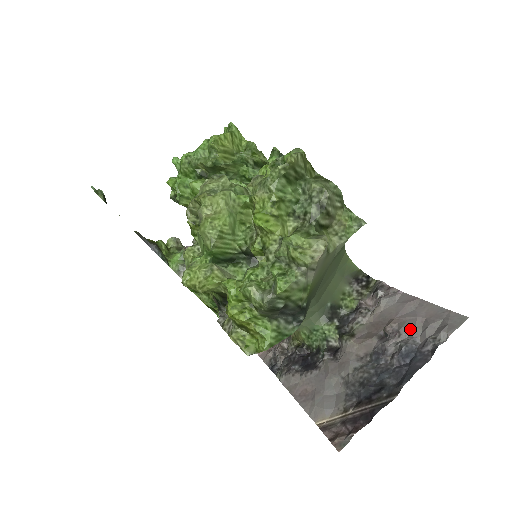
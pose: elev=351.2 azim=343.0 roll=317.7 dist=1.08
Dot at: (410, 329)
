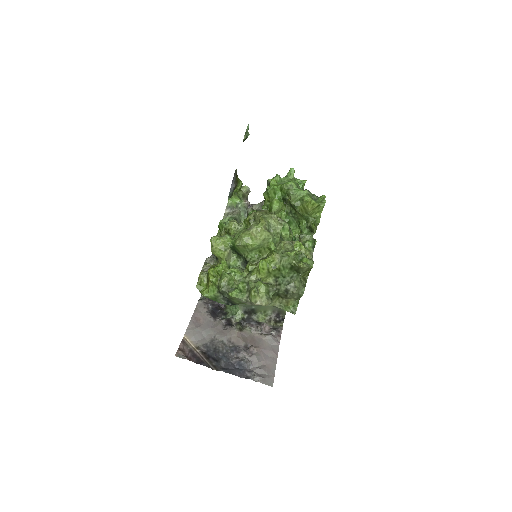
Dot at: (256, 360)
